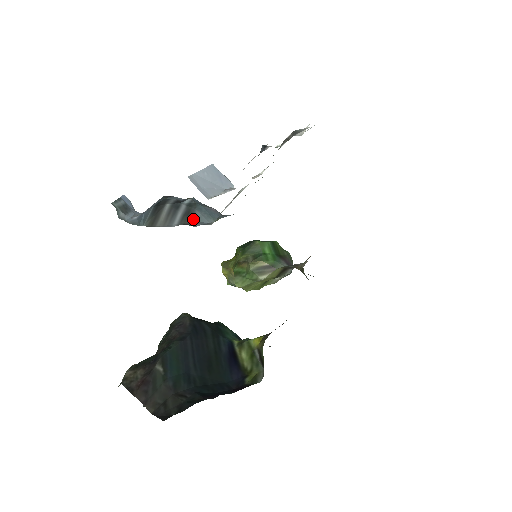
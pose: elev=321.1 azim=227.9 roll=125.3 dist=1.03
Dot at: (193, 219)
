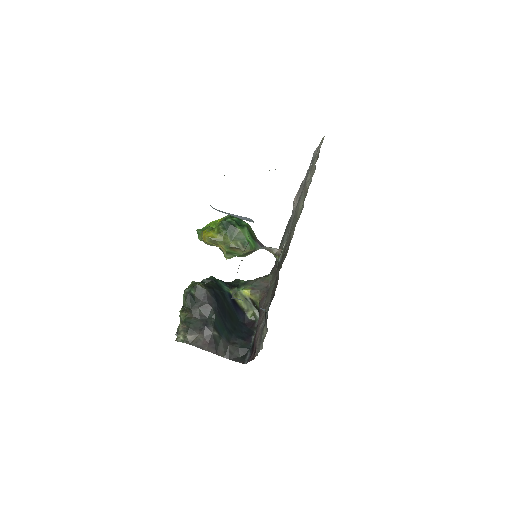
Dot at: occluded
